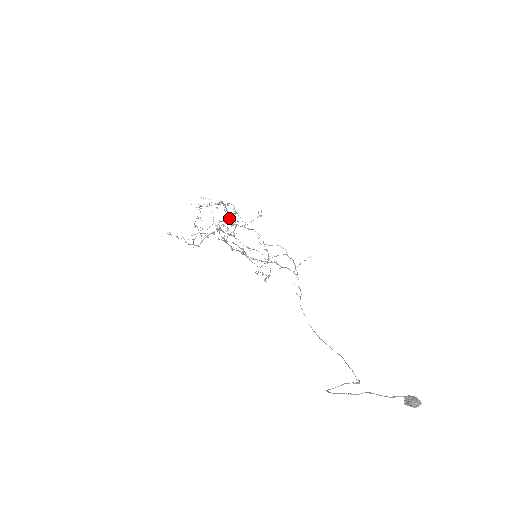
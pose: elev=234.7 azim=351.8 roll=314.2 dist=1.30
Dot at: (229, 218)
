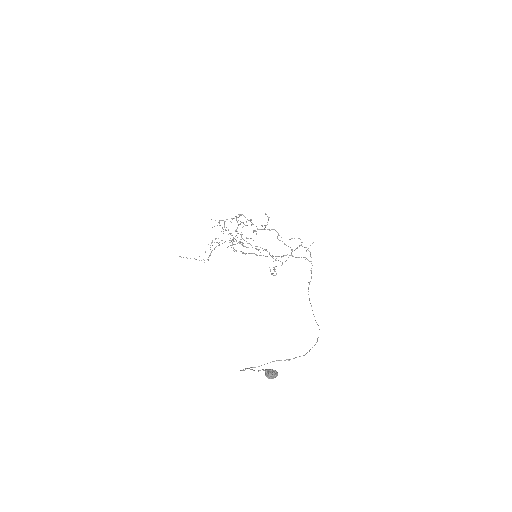
Dot at: occluded
